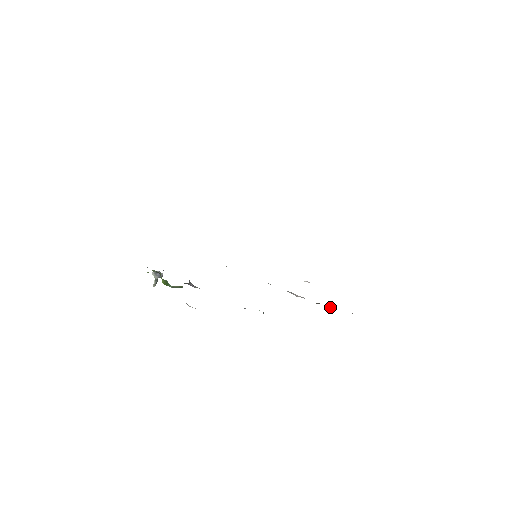
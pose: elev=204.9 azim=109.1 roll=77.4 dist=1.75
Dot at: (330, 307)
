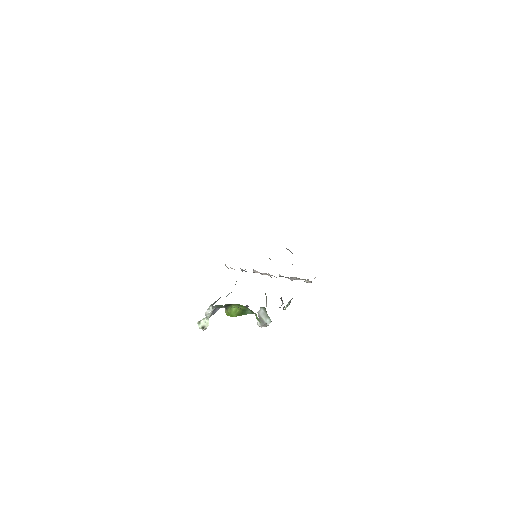
Dot at: (308, 279)
